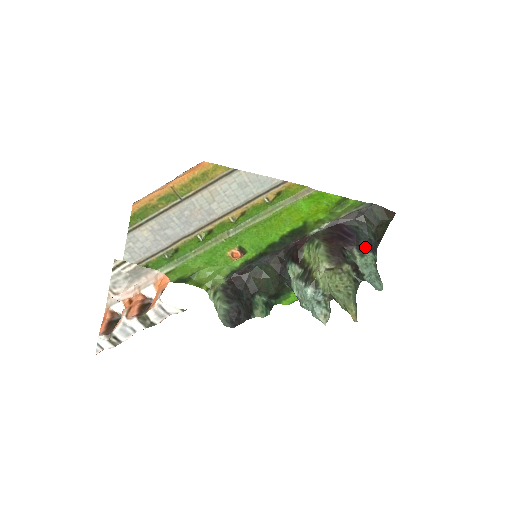
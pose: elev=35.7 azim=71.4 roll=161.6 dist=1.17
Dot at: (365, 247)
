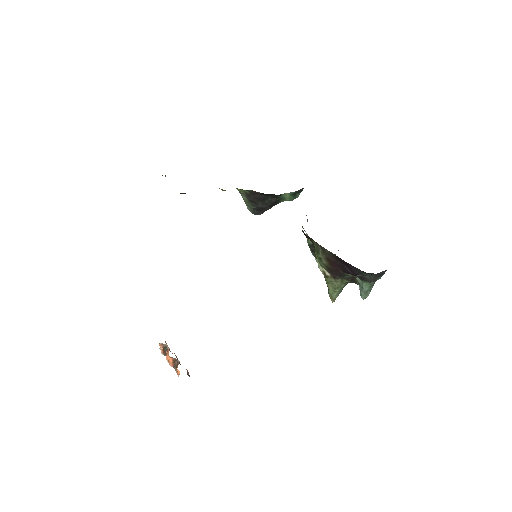
Dot at: (366, 279)
